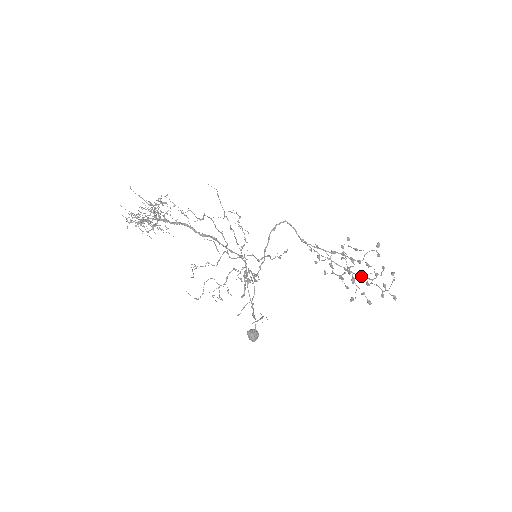
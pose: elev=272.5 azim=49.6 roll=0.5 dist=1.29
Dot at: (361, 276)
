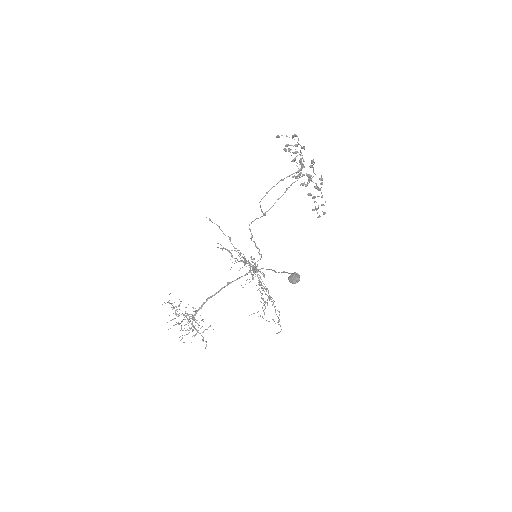
Dot at: occluded
